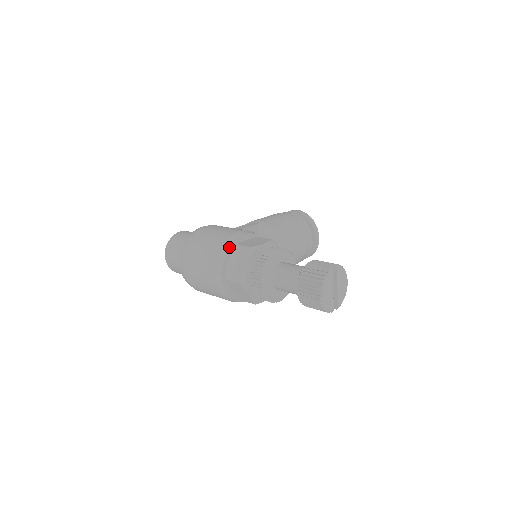
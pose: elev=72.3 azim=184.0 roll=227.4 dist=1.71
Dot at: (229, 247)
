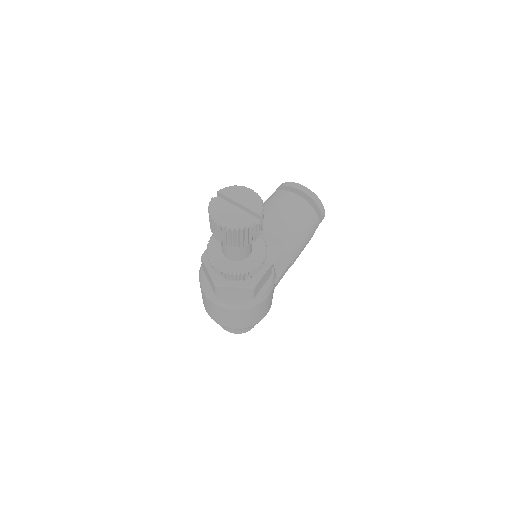
Dot at: (200, 274)
